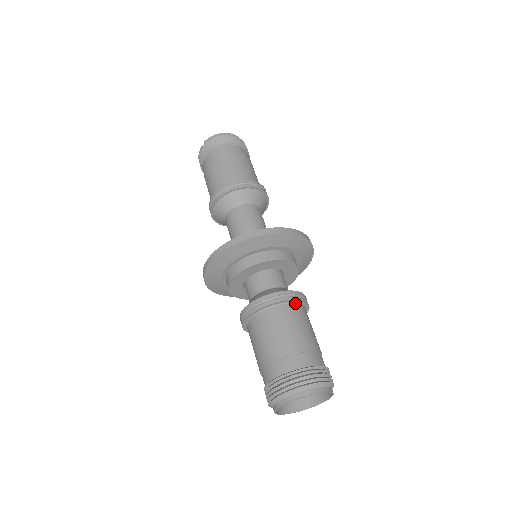
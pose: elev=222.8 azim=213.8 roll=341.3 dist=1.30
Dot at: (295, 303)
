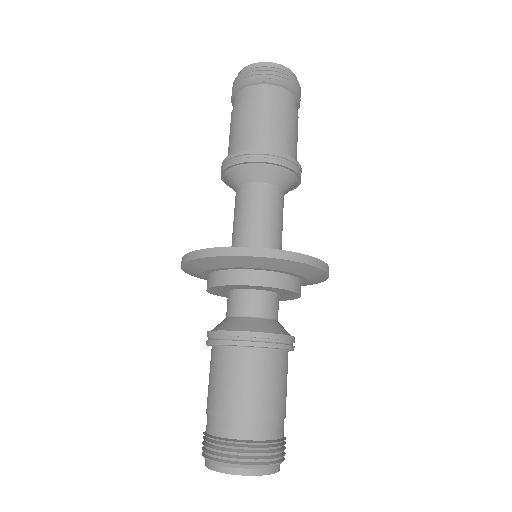
Dot at: (241, 347)
